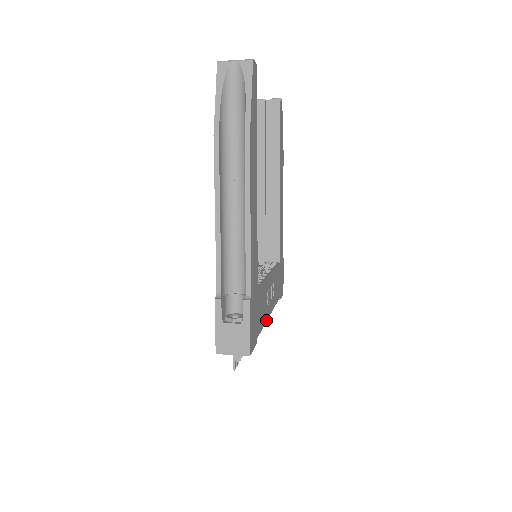
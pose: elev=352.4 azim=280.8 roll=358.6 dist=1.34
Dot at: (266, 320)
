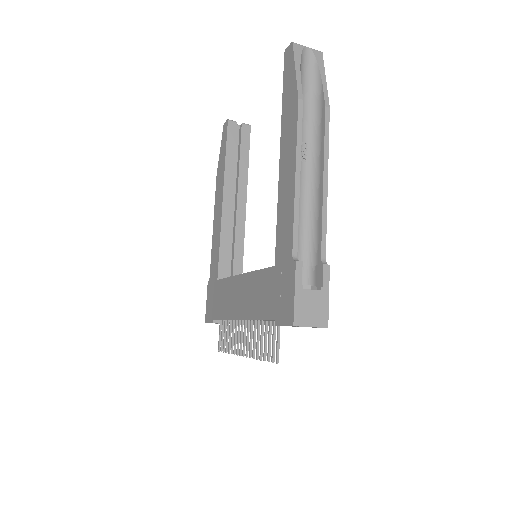
Dot at: occluded
